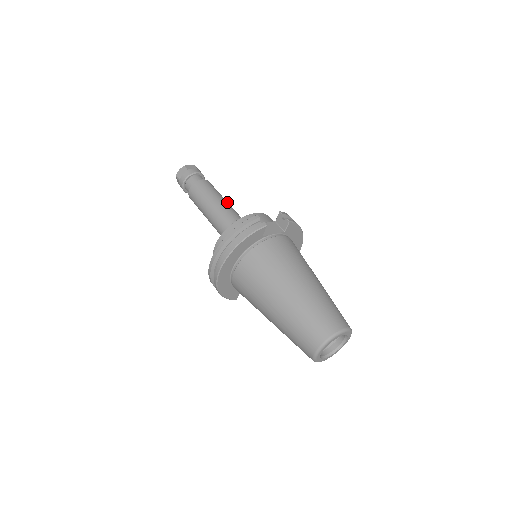
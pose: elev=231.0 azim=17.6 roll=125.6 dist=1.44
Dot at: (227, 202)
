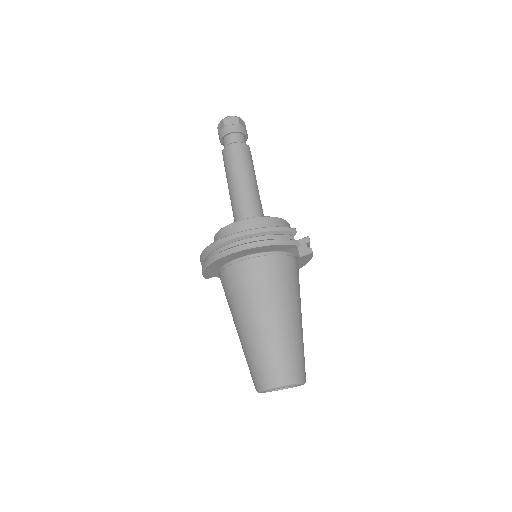
Dot at: (257, 185)
